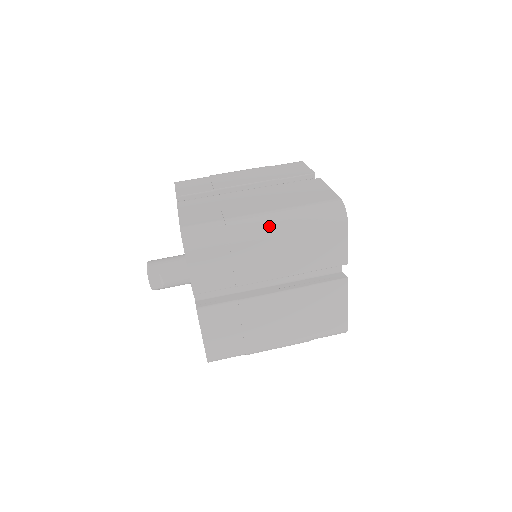
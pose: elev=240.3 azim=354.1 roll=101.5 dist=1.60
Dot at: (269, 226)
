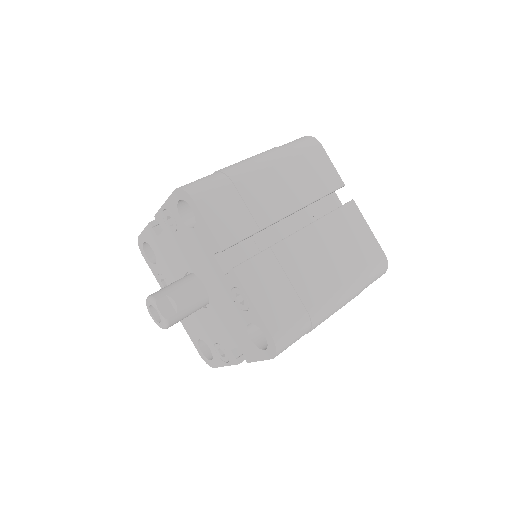
Dot at: (259, 160)
